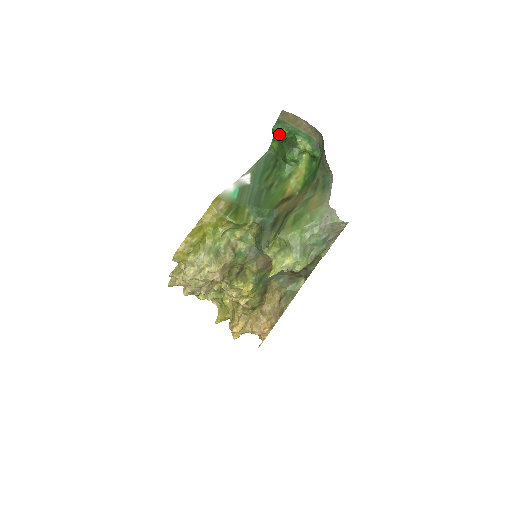
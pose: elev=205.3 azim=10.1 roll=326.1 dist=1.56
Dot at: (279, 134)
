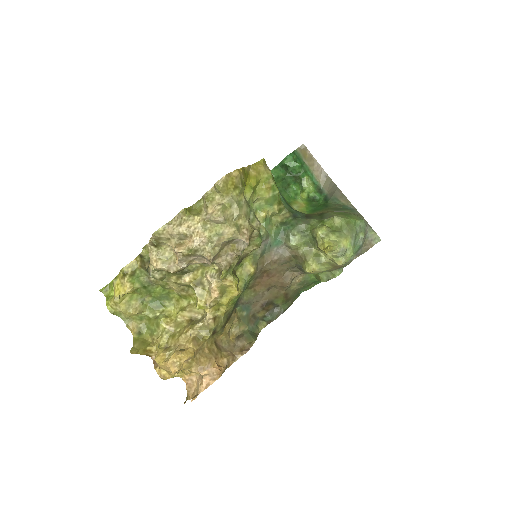
Dot at: (291, 163)
